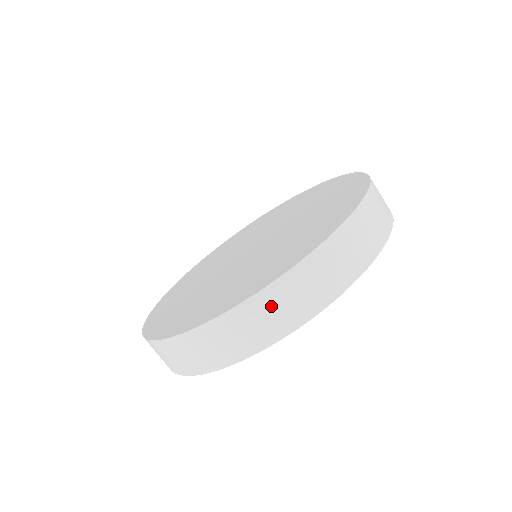
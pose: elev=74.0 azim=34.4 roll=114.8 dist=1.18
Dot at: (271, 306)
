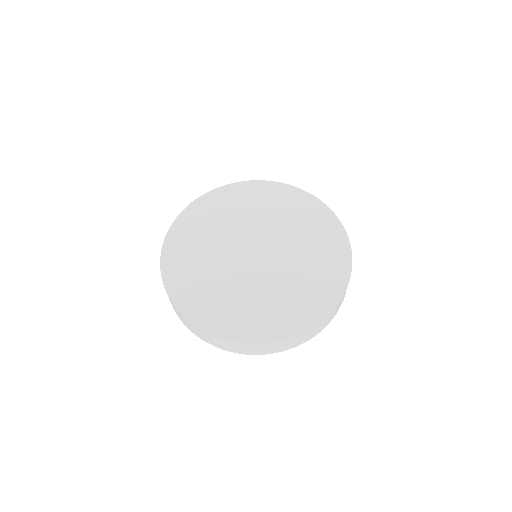
Dot at: (316, 329)
